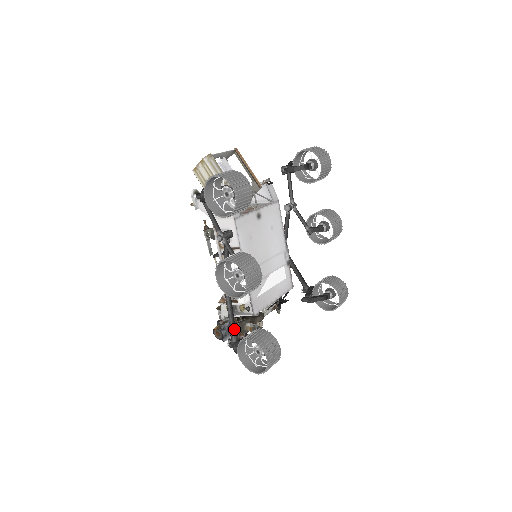
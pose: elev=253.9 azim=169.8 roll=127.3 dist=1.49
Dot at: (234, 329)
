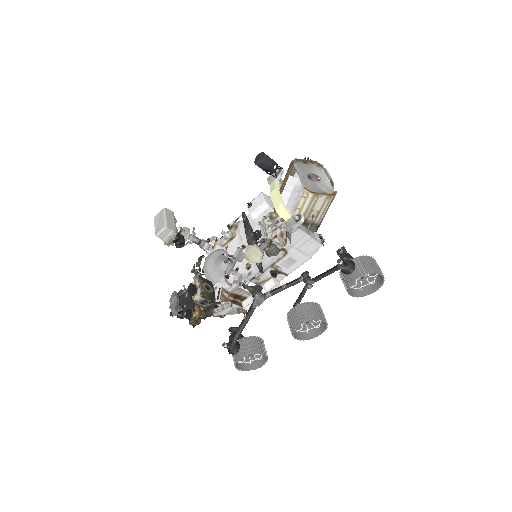
Dot at: occluded
